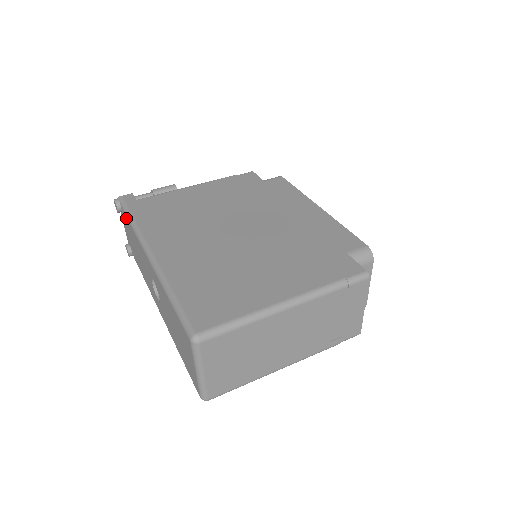
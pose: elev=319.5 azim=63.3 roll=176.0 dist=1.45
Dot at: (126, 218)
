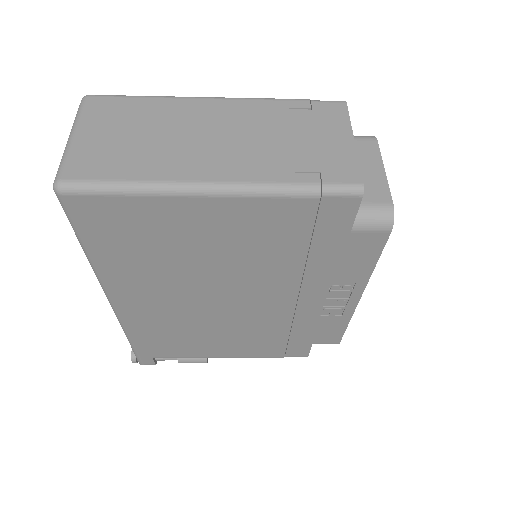
Dot at: occluded
